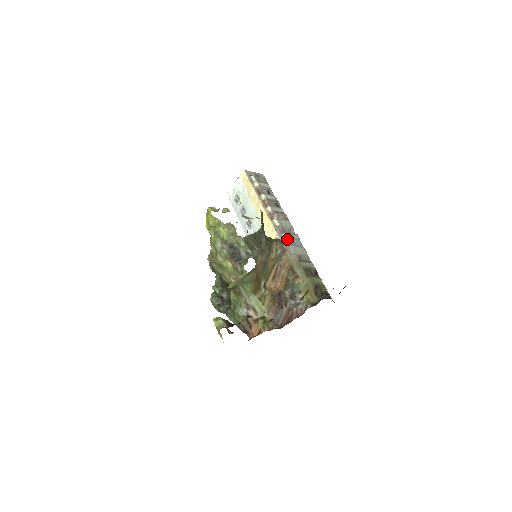
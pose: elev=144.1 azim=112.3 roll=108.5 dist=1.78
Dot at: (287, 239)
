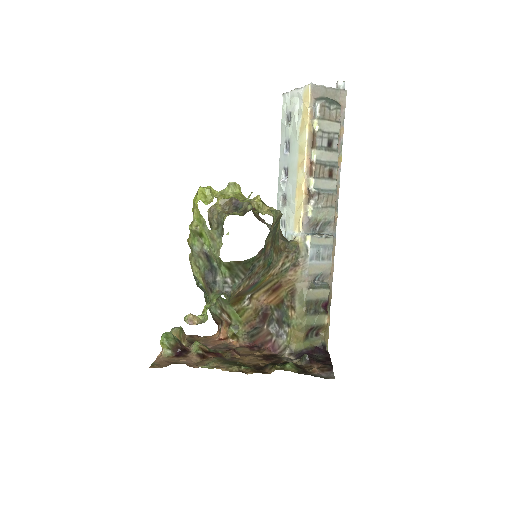
Dot at: (309, 248)
